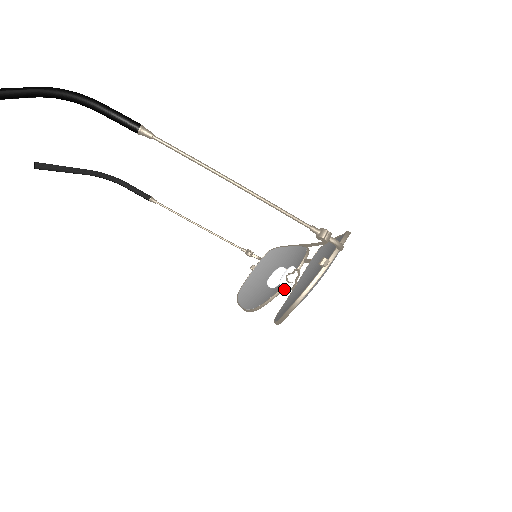
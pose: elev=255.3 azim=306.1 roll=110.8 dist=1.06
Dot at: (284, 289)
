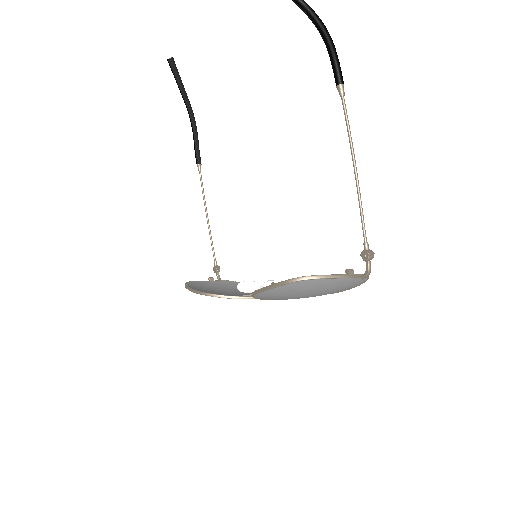
Dot at: occluded
